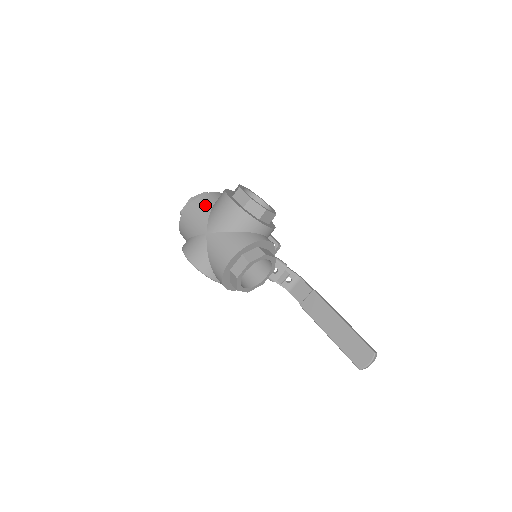
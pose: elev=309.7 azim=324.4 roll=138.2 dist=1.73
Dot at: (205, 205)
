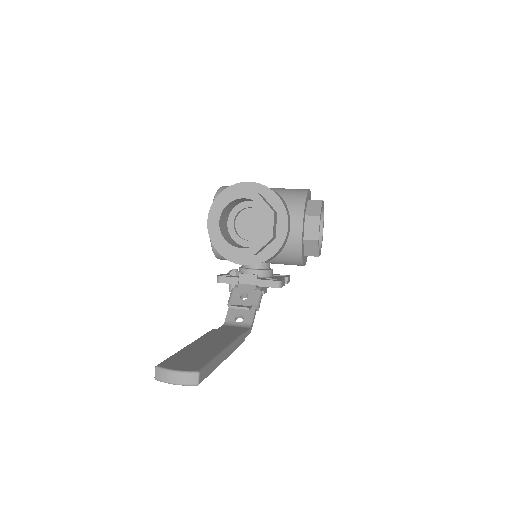
Dot at: occluded
